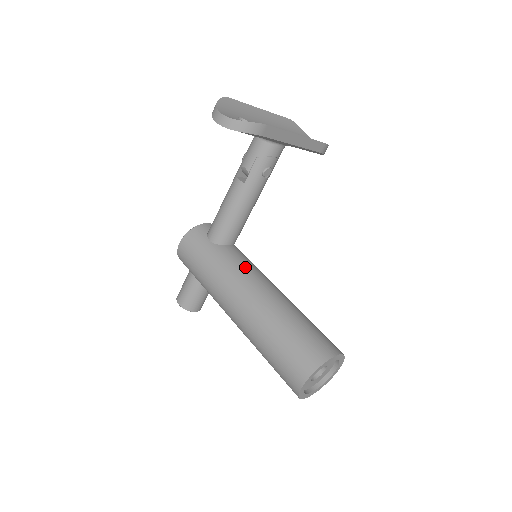
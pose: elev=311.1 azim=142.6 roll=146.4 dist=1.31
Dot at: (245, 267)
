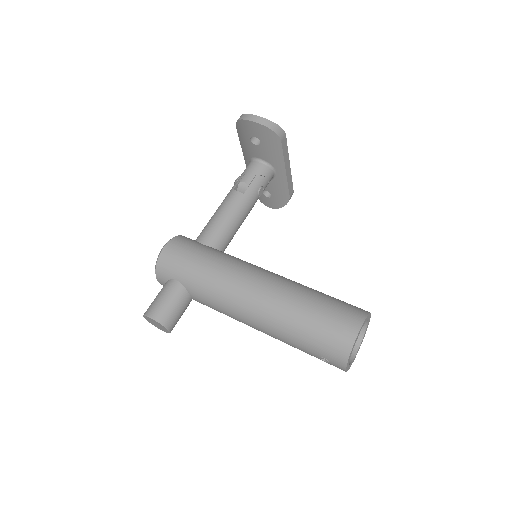
Dot at: occluded
